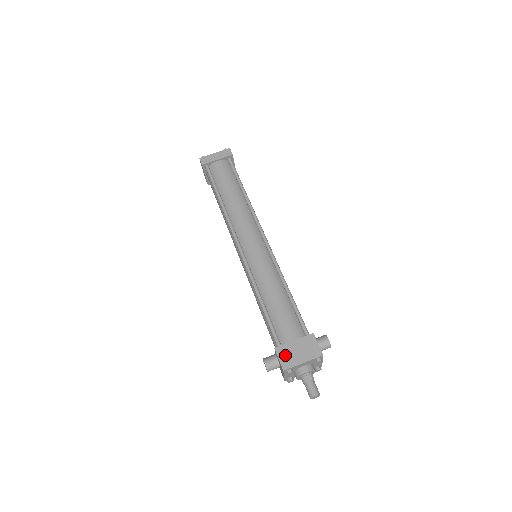
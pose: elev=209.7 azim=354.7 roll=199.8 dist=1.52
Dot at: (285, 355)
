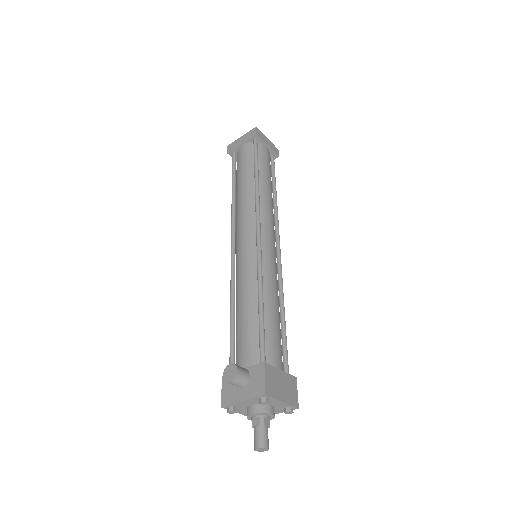
Dot at: (271, 379)
